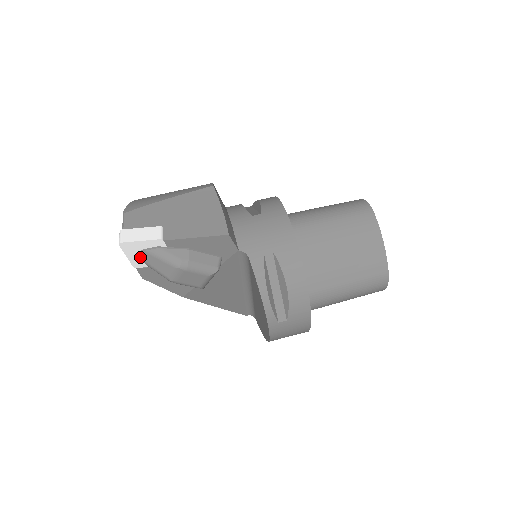
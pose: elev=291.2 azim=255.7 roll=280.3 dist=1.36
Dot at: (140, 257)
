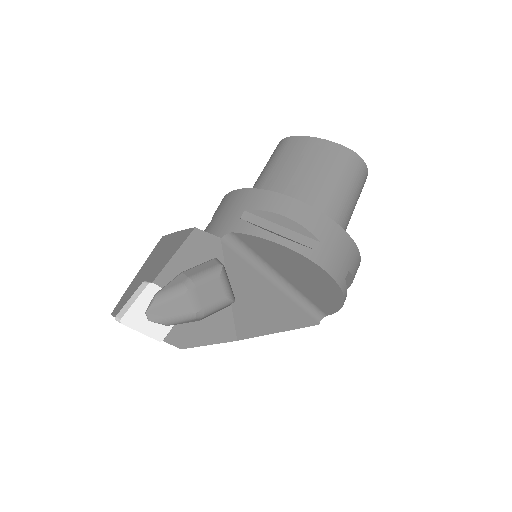
Dot at: (152, 321)
